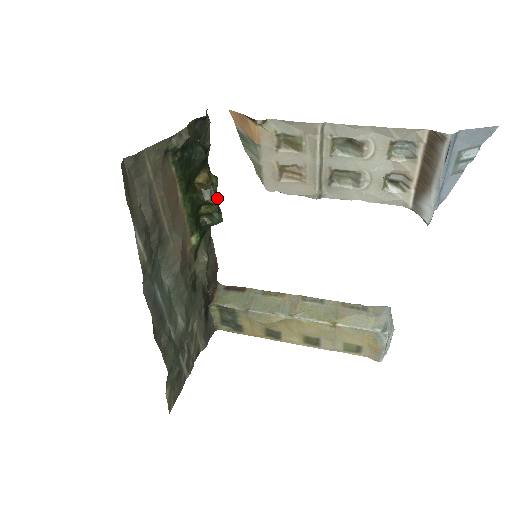
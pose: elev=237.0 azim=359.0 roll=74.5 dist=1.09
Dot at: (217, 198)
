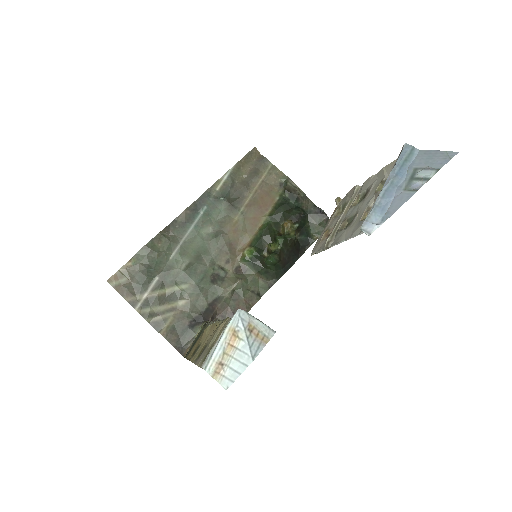
Dot at: (283, 241)
